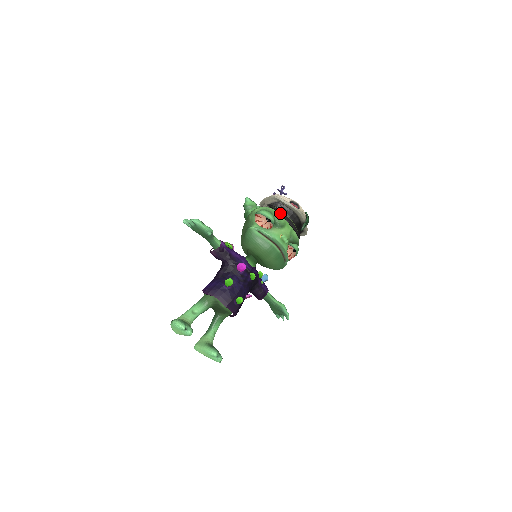
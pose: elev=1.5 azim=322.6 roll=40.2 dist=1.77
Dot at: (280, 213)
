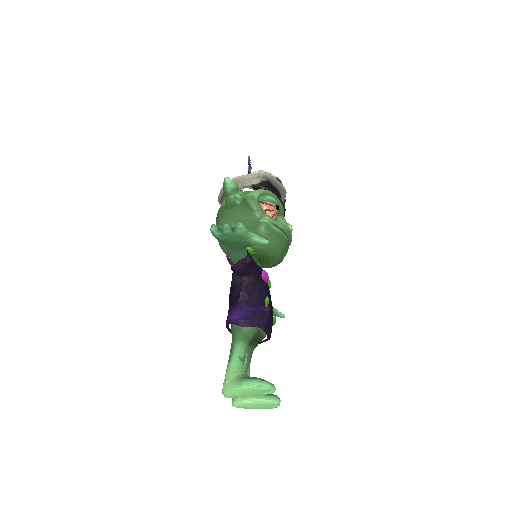
Dot at: (277, 196)
